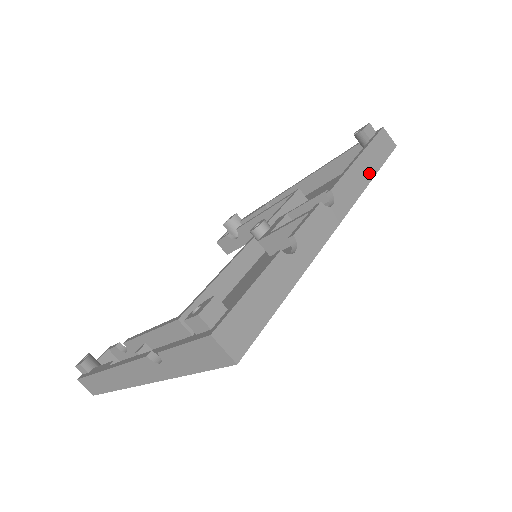
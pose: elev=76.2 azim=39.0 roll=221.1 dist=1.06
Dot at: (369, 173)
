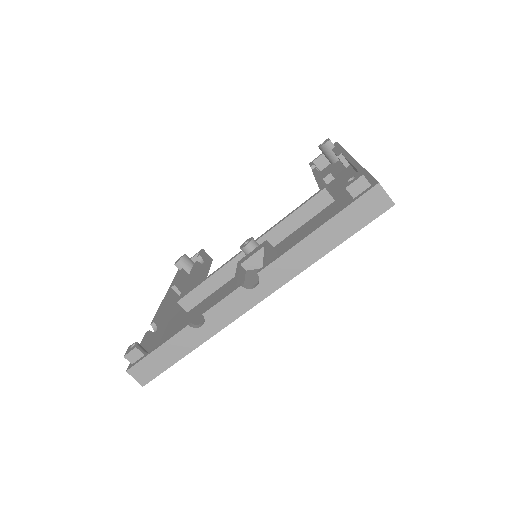
Dot at: (323, 248)
